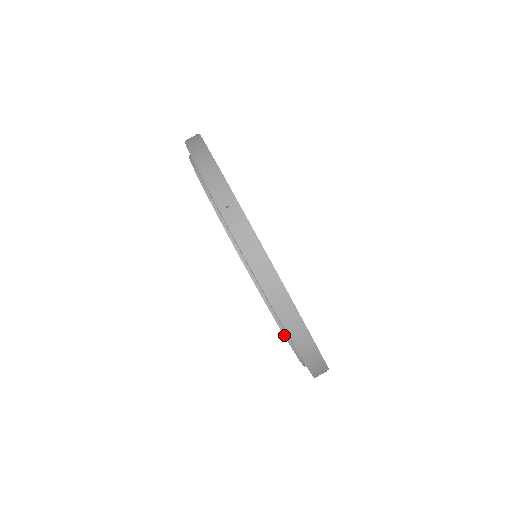
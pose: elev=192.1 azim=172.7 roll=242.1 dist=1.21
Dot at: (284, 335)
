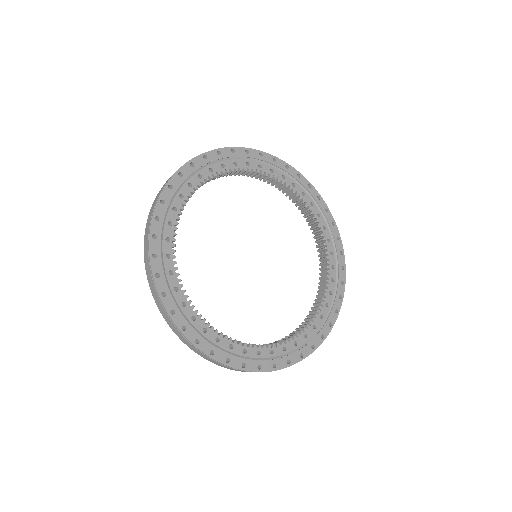
Dot at: occluded
